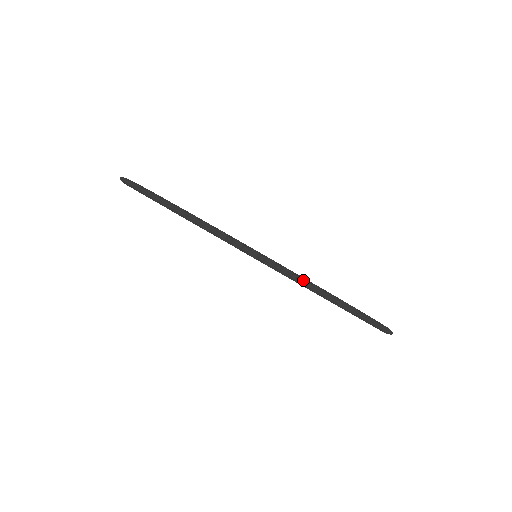
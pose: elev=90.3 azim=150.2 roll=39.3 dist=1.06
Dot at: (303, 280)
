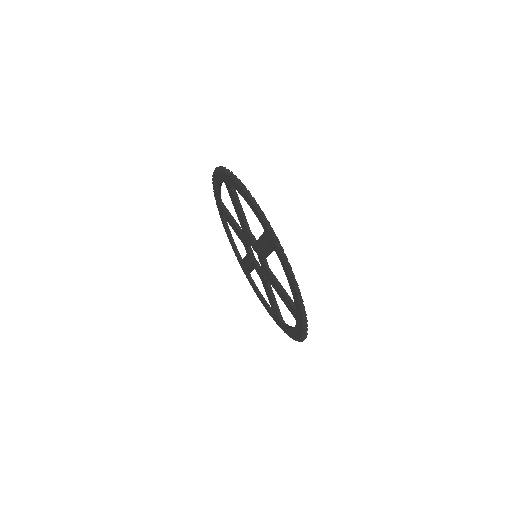
Dot at: (280, 246)
